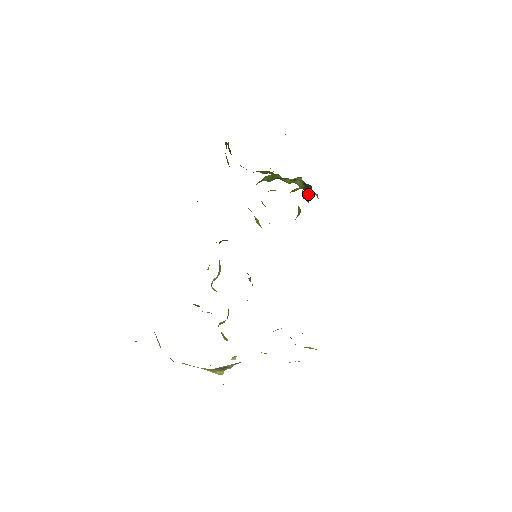
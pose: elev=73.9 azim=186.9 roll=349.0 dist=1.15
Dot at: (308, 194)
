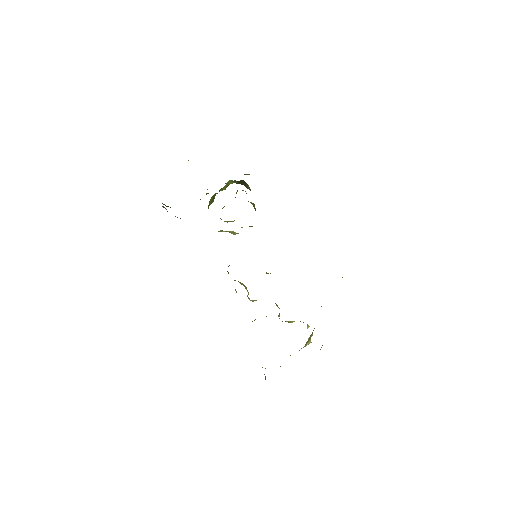
Dot at: (245, 185)
